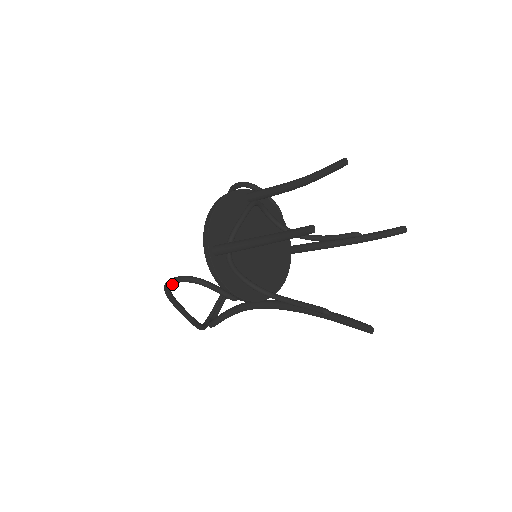
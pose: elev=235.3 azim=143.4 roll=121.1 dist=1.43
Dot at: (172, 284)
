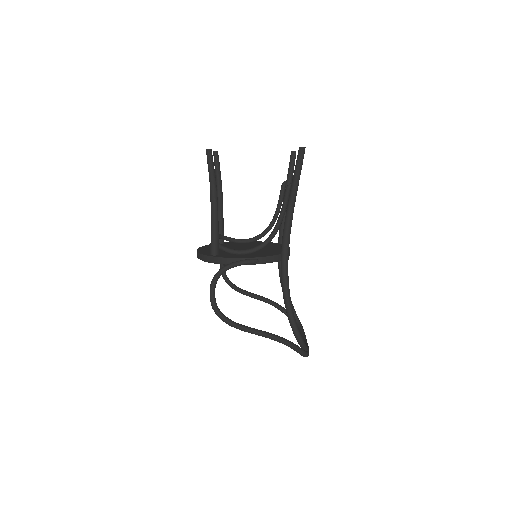
Dot at: (213, 299)
